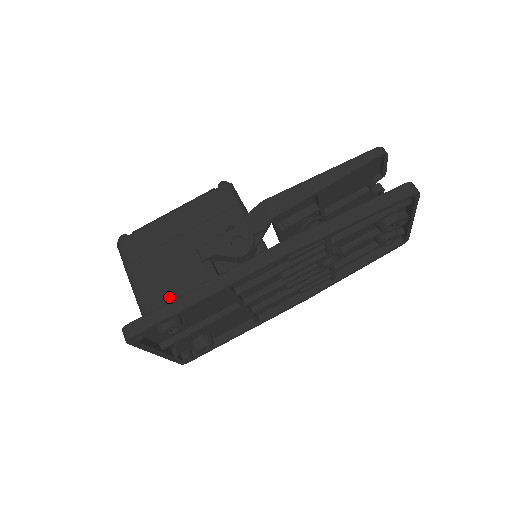
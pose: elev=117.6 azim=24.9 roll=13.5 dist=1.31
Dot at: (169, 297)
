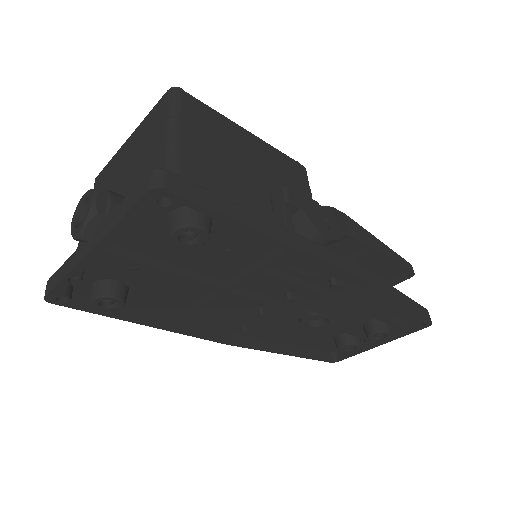
Dot at: occluded
